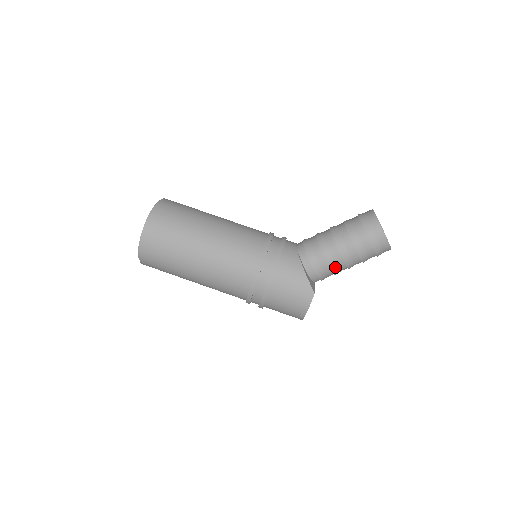
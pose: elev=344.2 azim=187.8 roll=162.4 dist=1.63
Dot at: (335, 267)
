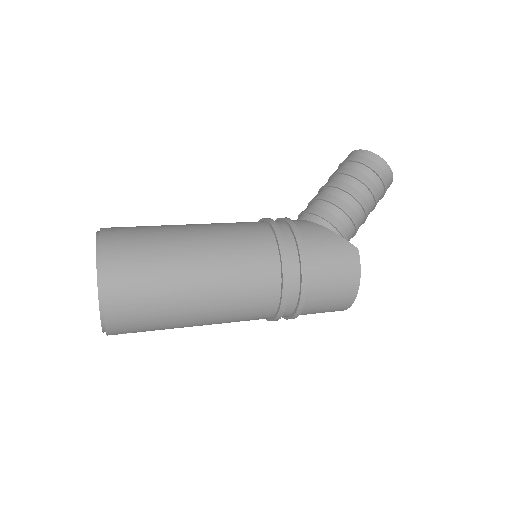
Dot at: (355, 218)
